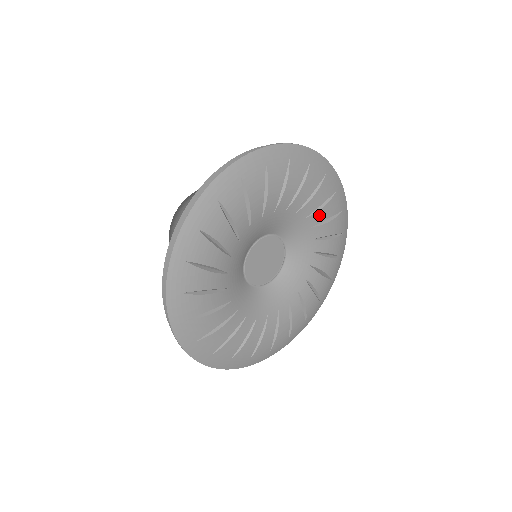
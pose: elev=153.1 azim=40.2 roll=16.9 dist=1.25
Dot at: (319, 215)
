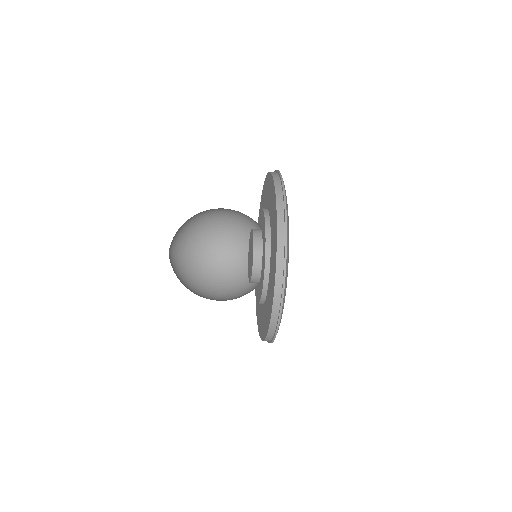
Dot at: occluded
